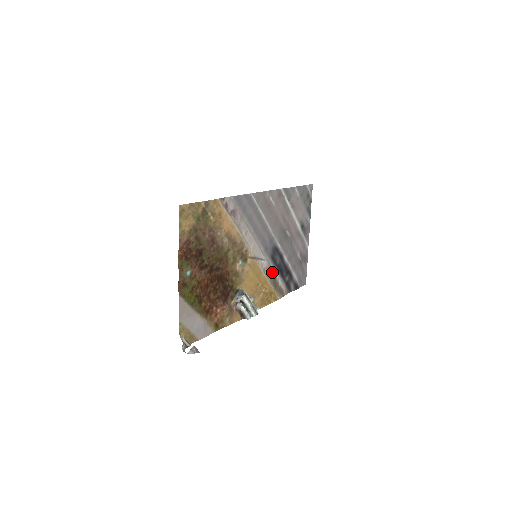
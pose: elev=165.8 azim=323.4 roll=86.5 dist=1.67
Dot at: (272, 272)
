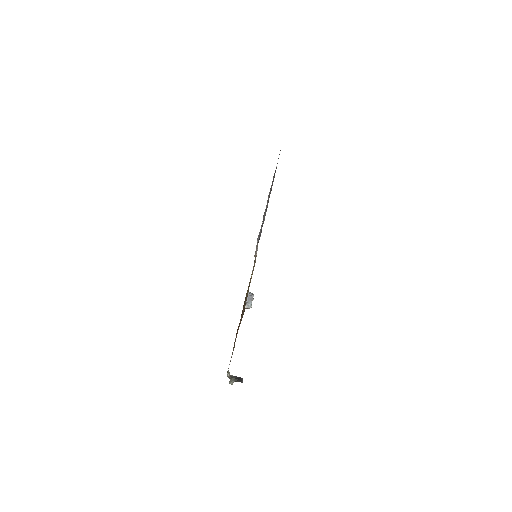
Dot at: occluded
